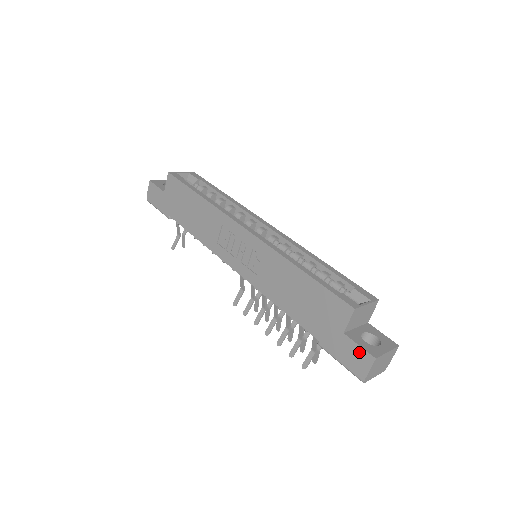
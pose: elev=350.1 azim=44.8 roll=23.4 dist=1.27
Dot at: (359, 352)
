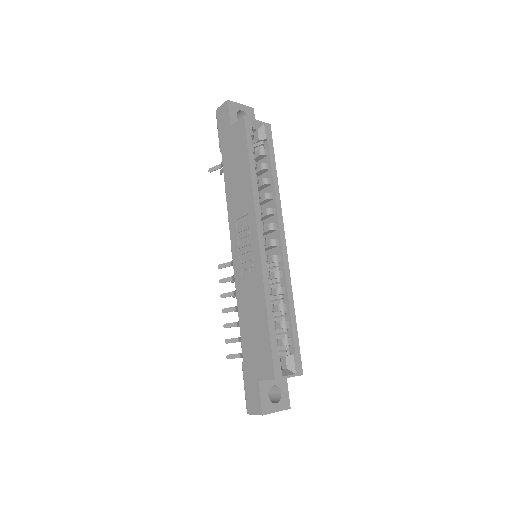
Dot at: (257, 400)
